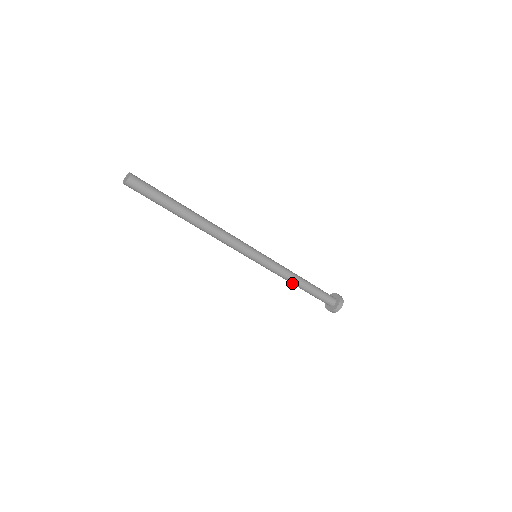
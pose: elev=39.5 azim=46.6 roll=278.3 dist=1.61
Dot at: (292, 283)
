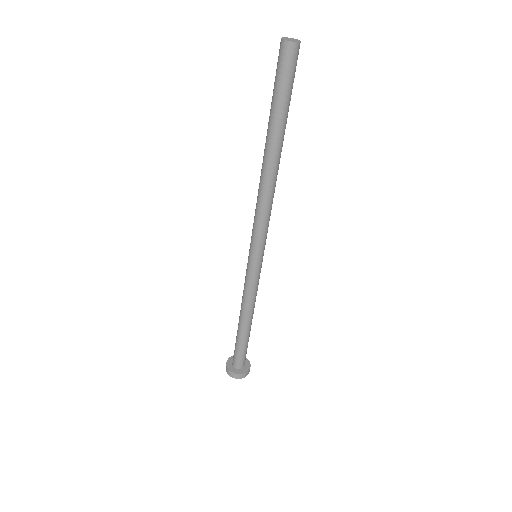
Dot at: (241, 311)
